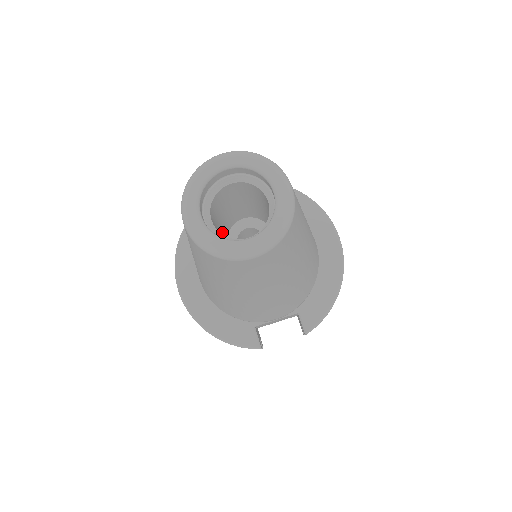
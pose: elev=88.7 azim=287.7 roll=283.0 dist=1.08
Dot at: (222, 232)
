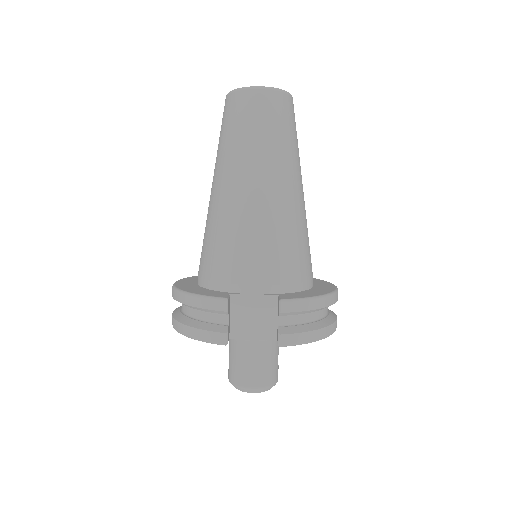
Dot at: occluded
